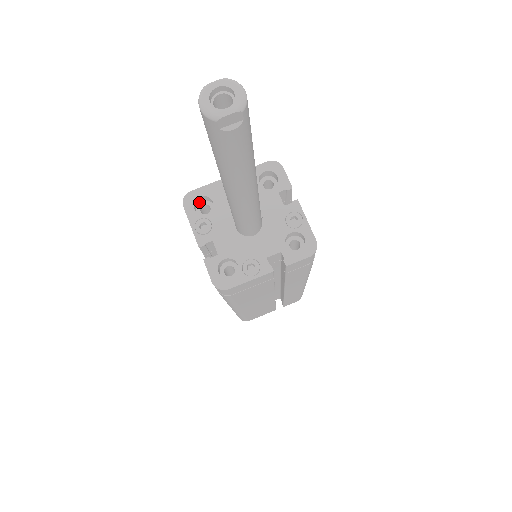
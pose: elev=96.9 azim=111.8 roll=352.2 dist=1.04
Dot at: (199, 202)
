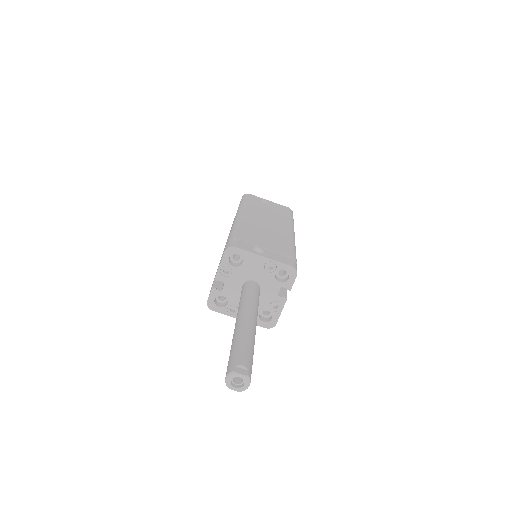
Dot at: occluded
